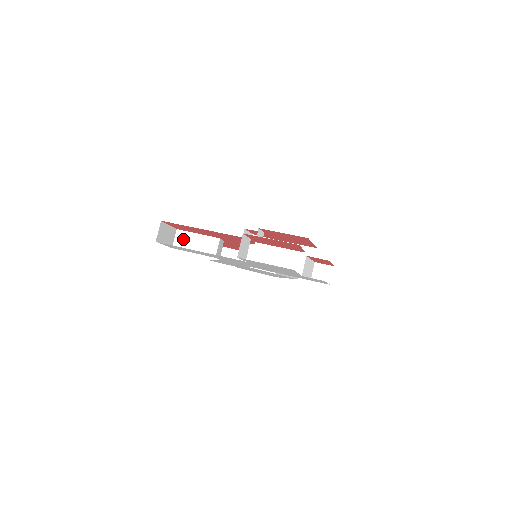
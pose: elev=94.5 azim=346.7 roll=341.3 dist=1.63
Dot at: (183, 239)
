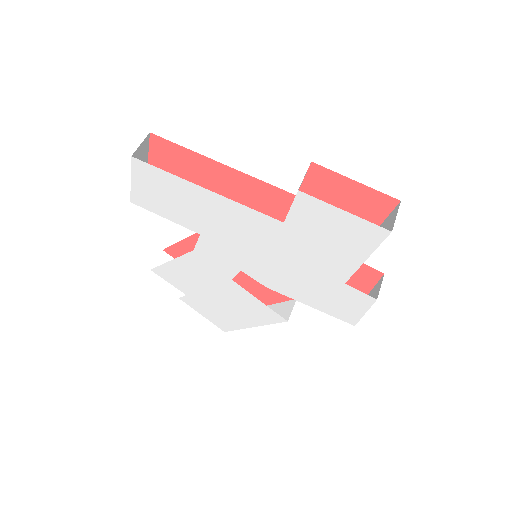
Dot at: occluded
